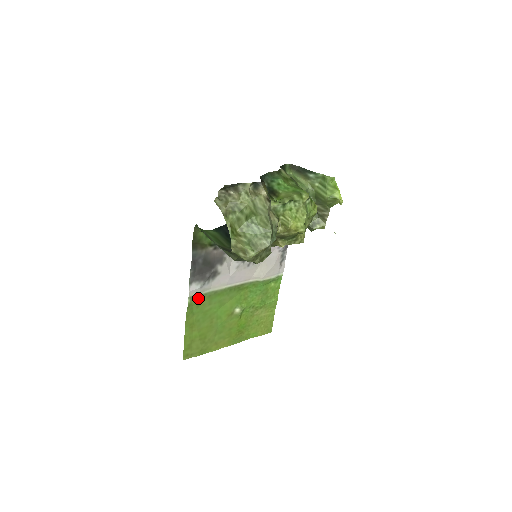
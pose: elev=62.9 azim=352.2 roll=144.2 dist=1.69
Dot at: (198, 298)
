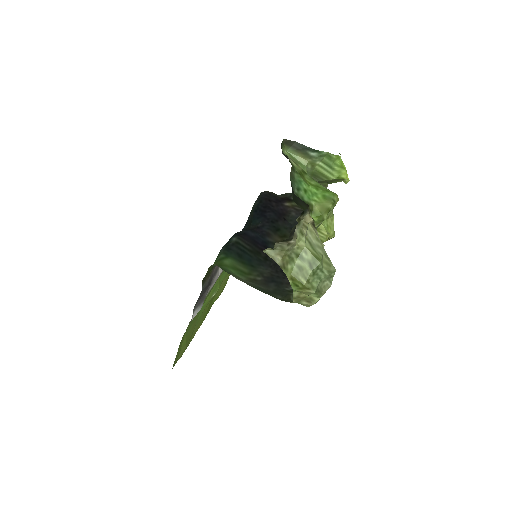
Dot at: occluded
